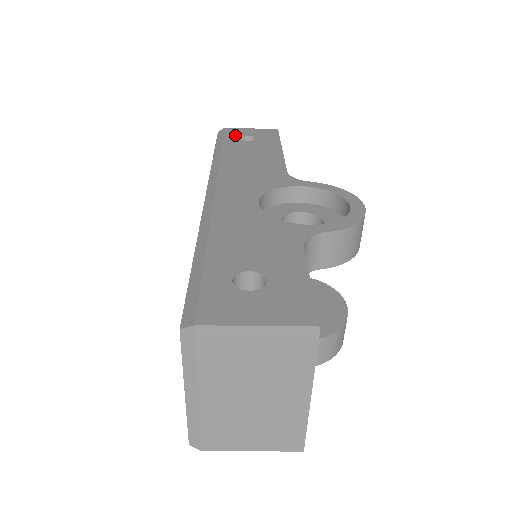
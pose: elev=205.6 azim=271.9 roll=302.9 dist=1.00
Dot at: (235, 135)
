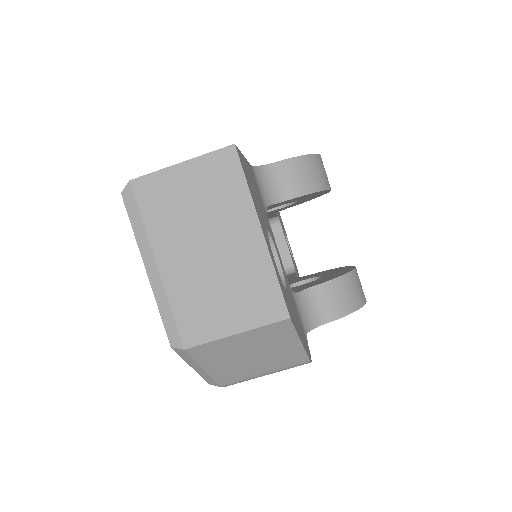
Dot at: occluded
